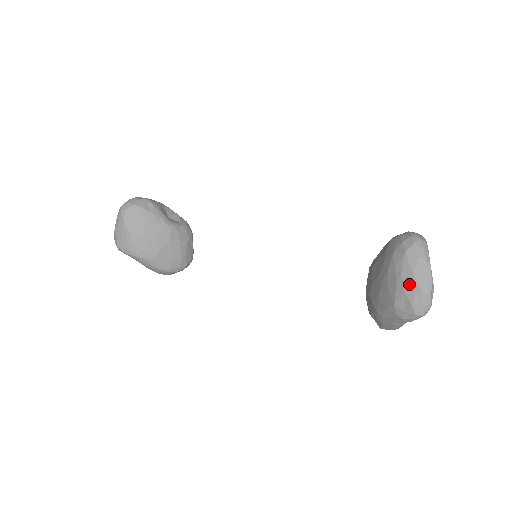
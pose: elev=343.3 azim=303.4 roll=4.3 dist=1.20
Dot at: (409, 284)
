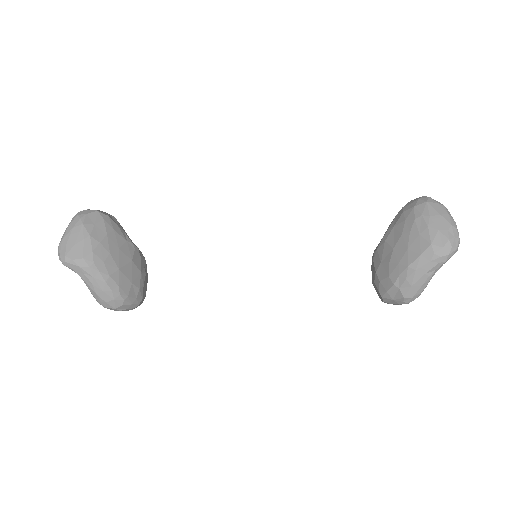
Dot at: (440, 222)
